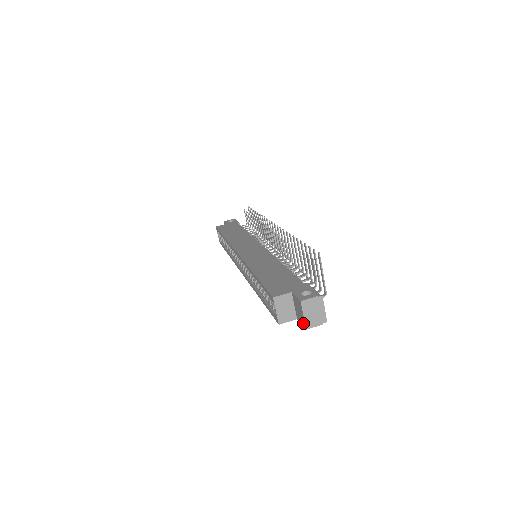
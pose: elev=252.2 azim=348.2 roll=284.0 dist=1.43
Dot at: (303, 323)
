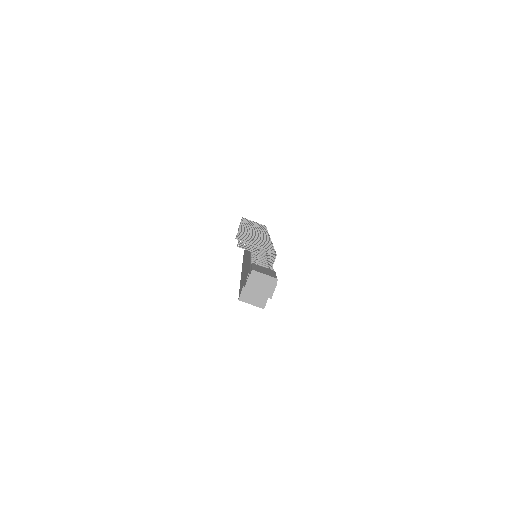
Dot at: (267, 296)
